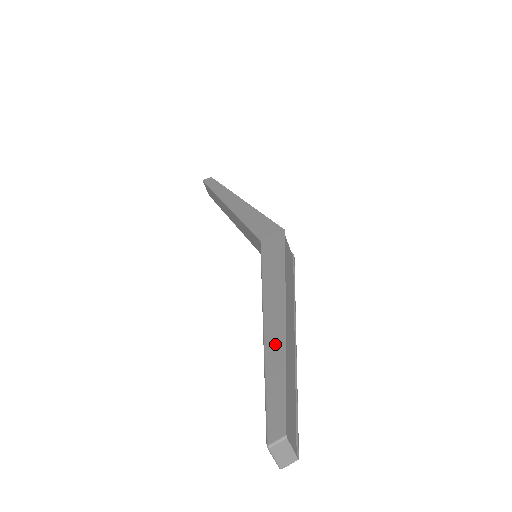
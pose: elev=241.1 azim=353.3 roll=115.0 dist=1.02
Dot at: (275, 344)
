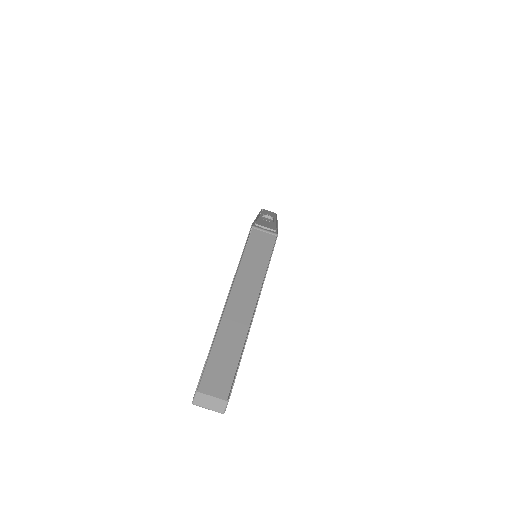
Dot at: occluded
